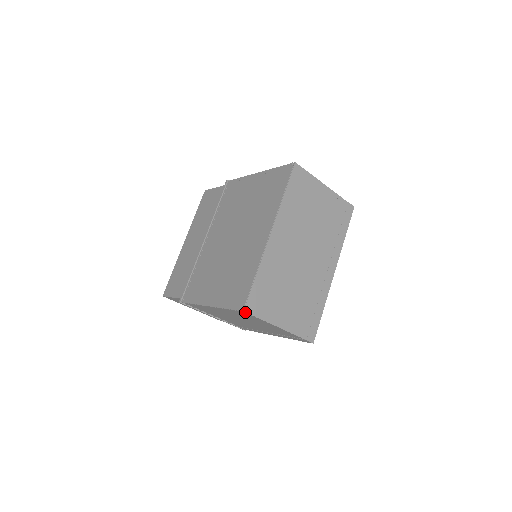
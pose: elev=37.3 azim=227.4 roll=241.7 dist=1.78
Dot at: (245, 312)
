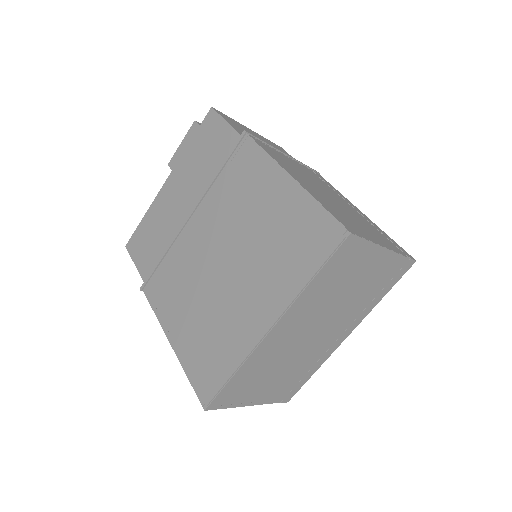
Dot at: (207, 409)
